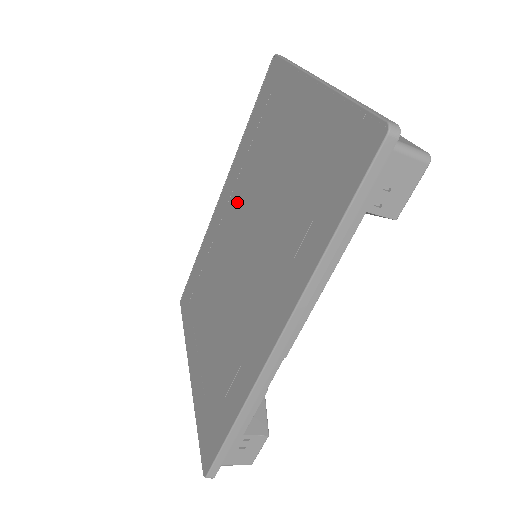
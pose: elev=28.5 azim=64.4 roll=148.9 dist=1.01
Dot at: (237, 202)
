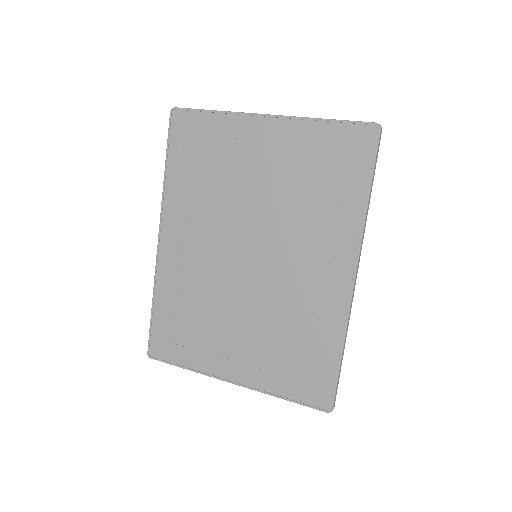
Dot at: (205, 230)
